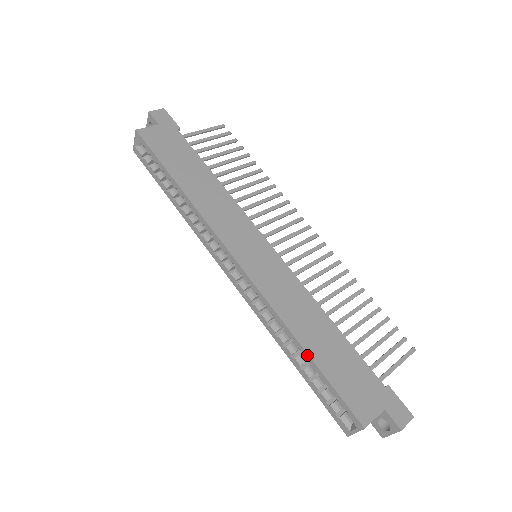
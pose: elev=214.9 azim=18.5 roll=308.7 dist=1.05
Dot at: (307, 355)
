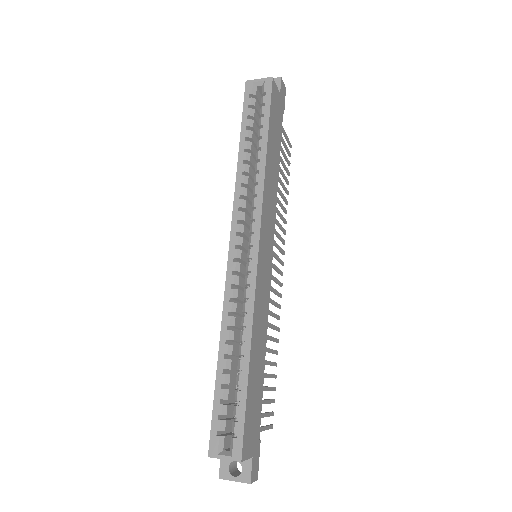
Dot at: (247, 367)
